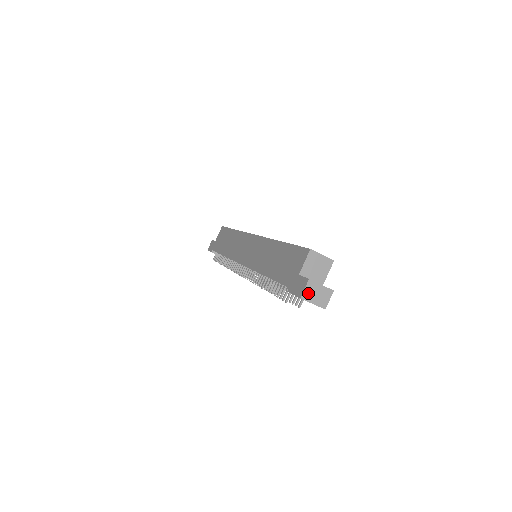
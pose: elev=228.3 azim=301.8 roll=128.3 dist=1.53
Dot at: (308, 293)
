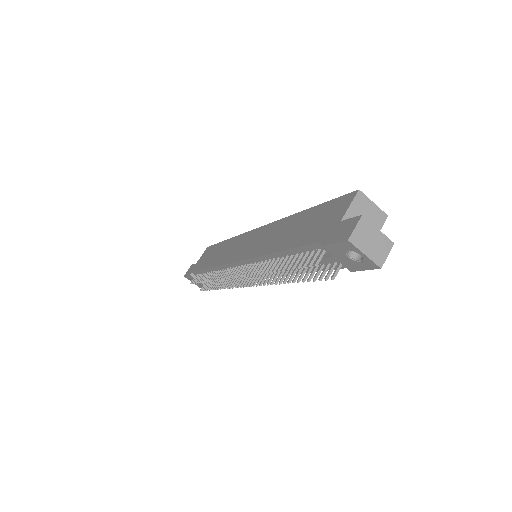
Dot at: (359, 236)
